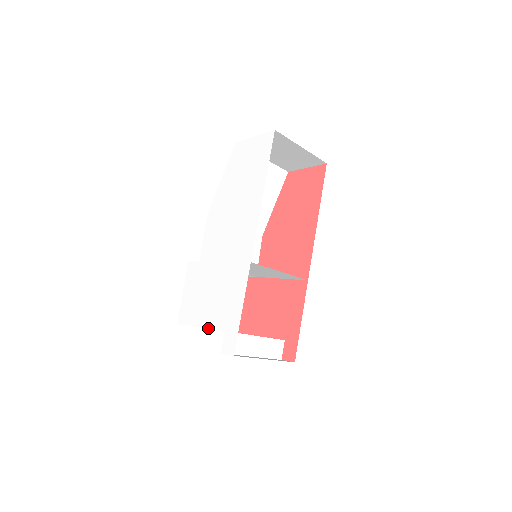
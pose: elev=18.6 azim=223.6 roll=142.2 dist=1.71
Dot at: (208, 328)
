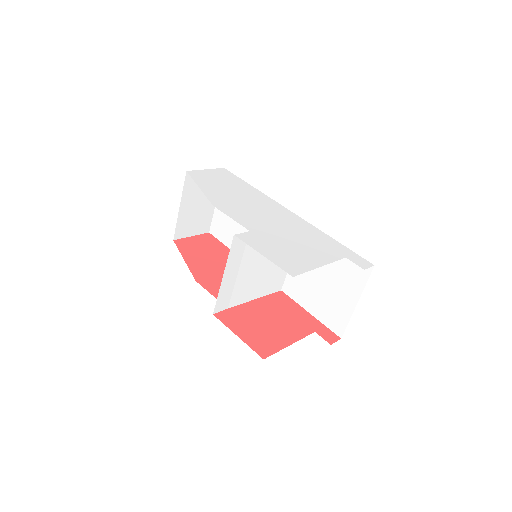
Dot at: (330, 262)
